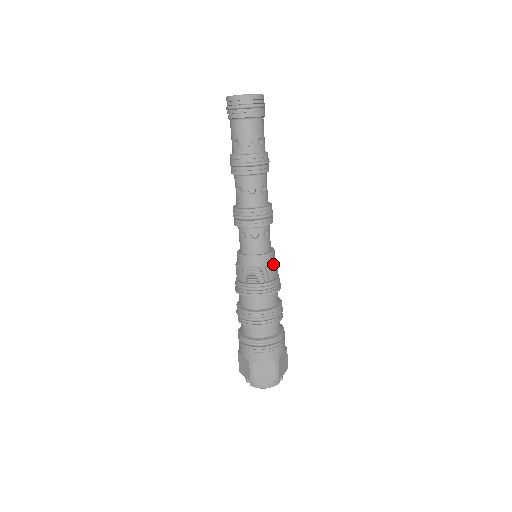
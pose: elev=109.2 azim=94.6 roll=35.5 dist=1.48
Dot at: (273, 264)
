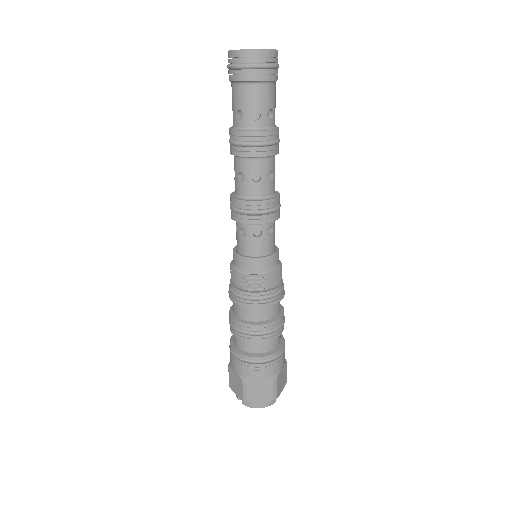
Dot at: (277, 268)
